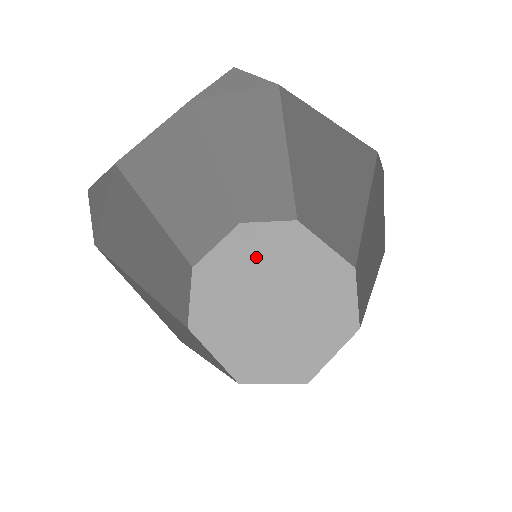
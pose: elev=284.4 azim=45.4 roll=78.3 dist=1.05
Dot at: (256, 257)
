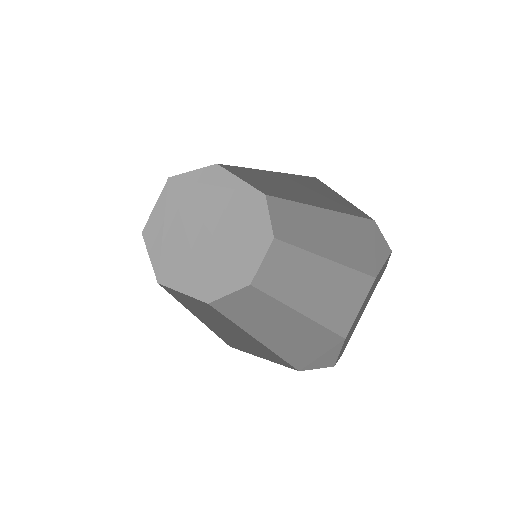
Dot at: (192, 206)
